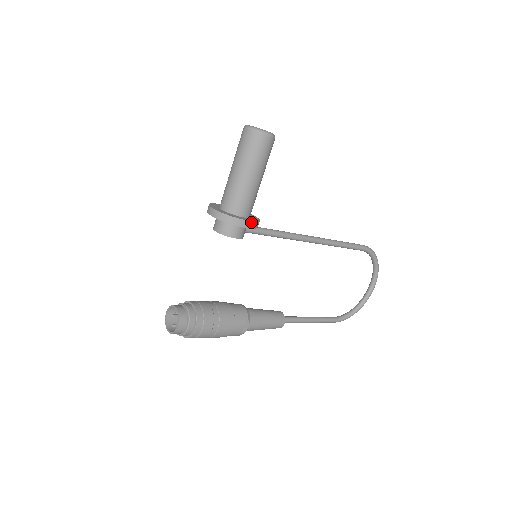
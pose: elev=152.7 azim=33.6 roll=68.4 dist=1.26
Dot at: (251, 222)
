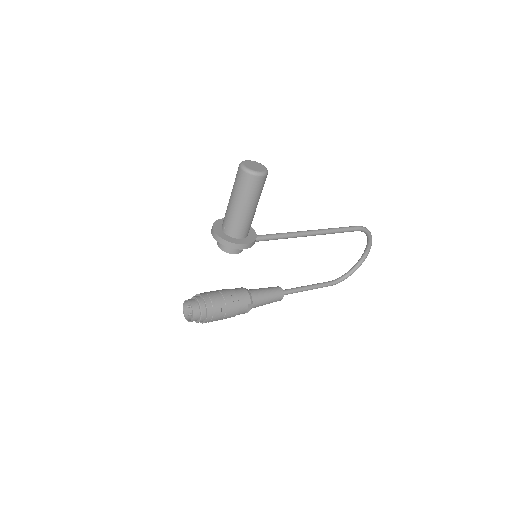
Dot at: (248, 244)
